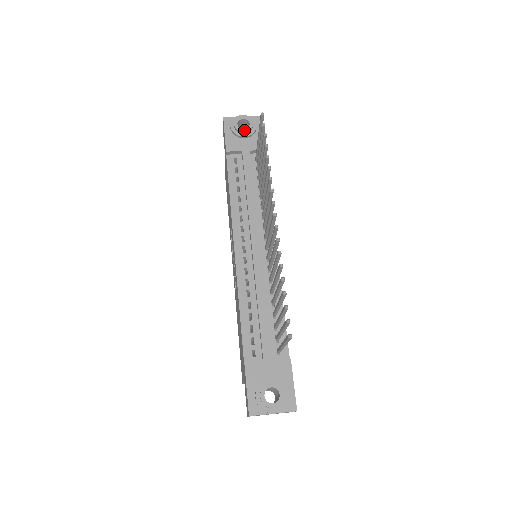
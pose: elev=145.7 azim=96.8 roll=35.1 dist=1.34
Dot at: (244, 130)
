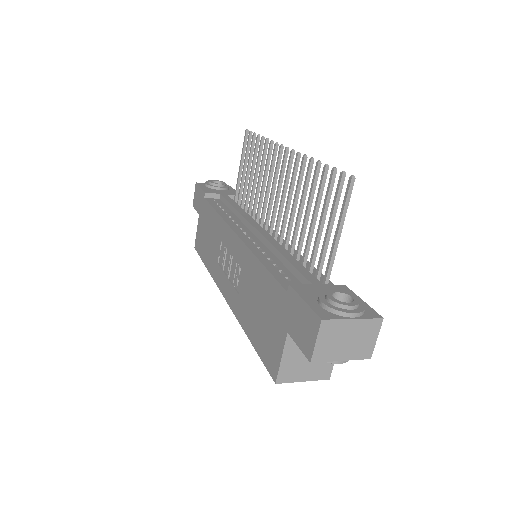
Dot at: (219, 184)
